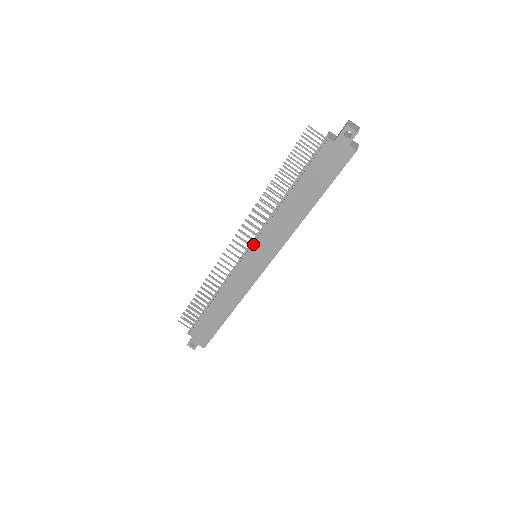
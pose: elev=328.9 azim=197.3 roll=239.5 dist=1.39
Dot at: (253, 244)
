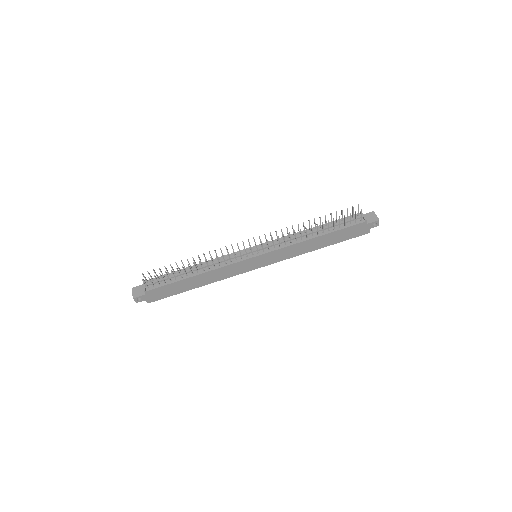
Dot at: (268, 252)
